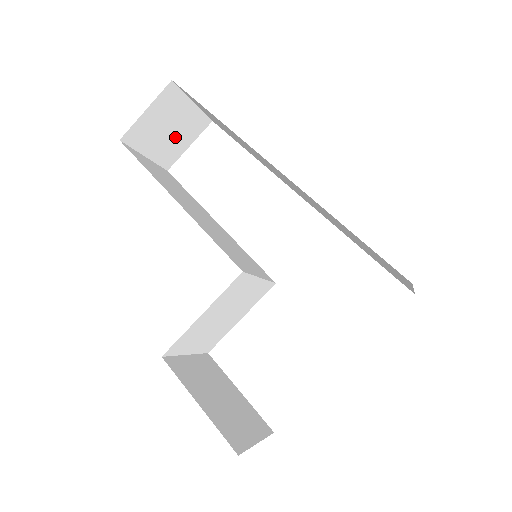
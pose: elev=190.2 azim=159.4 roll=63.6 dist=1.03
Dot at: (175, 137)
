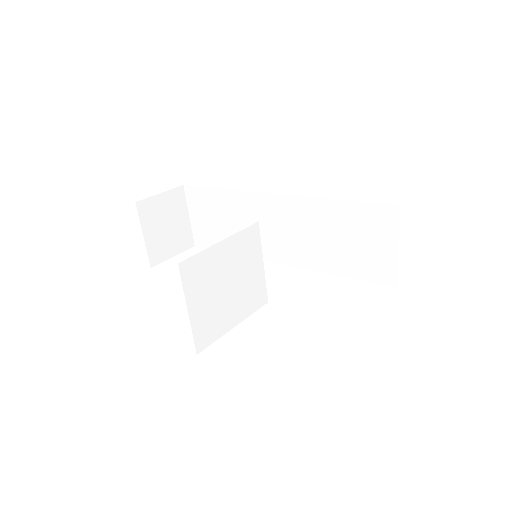
Dot at: (168, 237)
